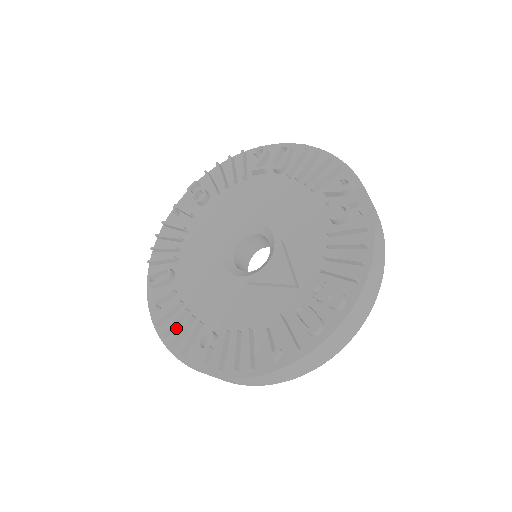
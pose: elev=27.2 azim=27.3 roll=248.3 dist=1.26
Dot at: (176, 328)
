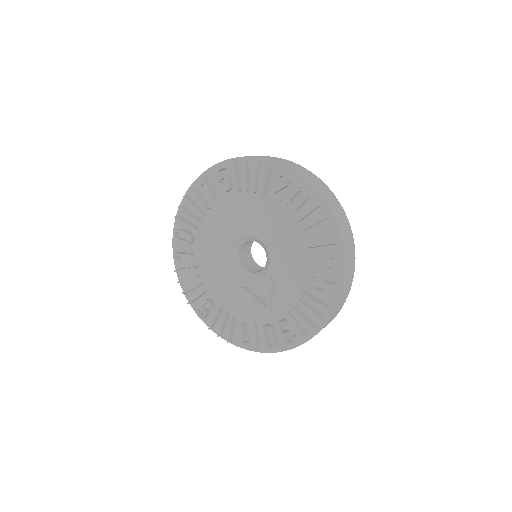
Dot at: (189, 280)
